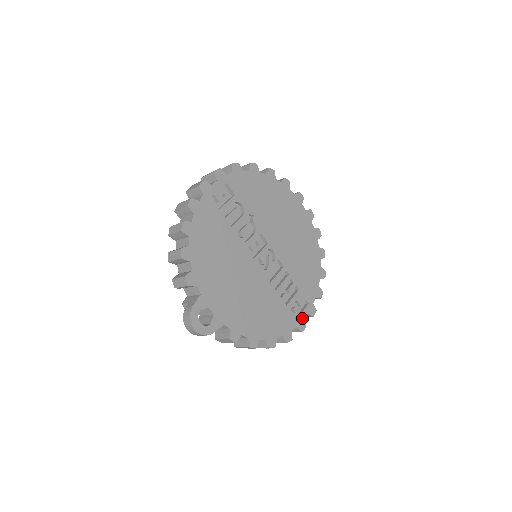
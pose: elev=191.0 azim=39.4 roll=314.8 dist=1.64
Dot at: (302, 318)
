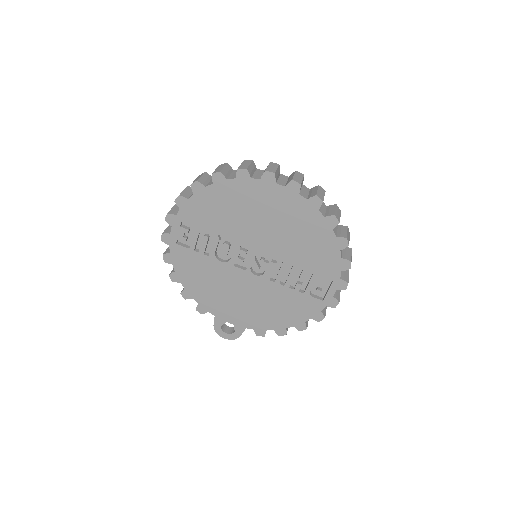
Dot at: (330, 296)
